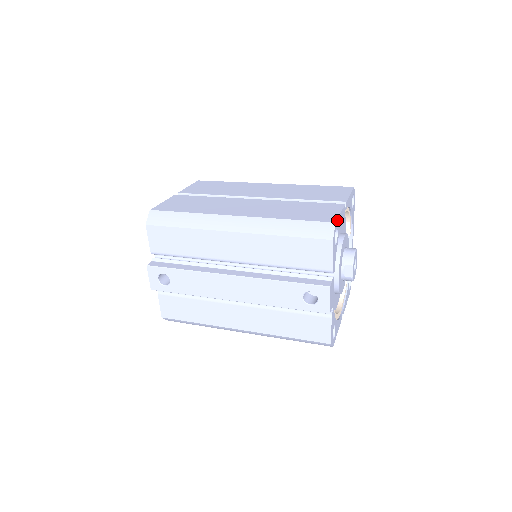
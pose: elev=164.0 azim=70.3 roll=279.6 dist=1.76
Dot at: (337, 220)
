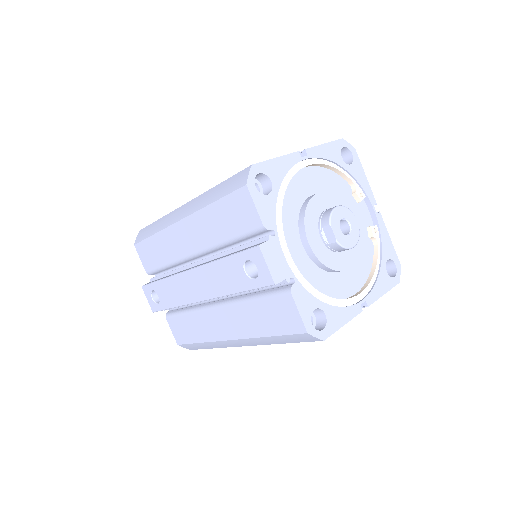
Dot at: (260, 163)
